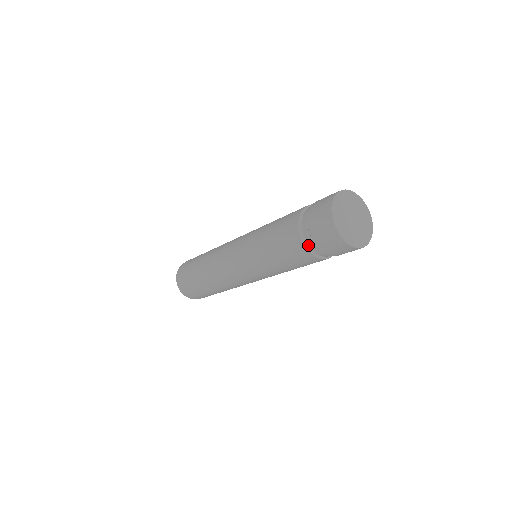
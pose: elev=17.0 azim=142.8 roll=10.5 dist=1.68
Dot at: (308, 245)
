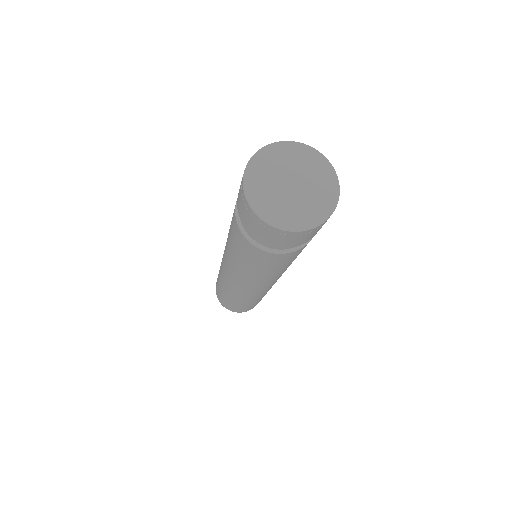
Dot at: (281, 250)
